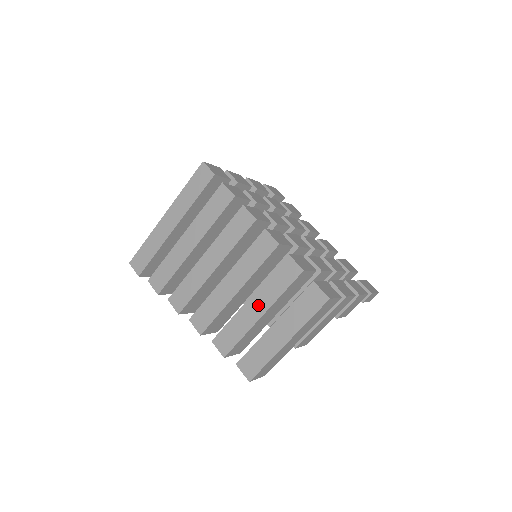
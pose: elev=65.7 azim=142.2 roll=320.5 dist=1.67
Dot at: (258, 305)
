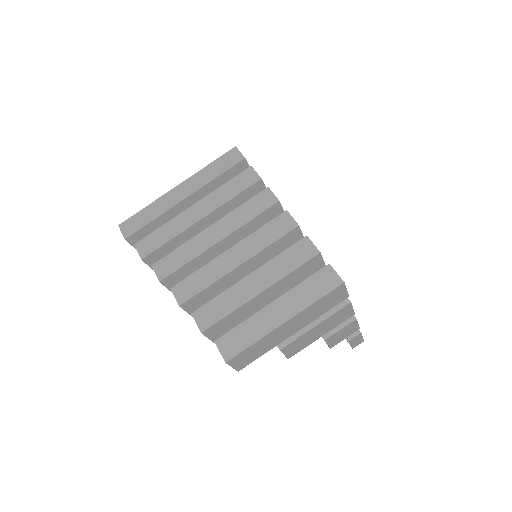
Dot at: (259, 281)
